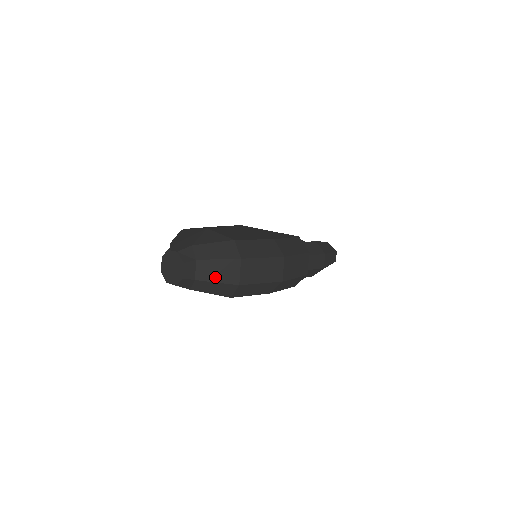
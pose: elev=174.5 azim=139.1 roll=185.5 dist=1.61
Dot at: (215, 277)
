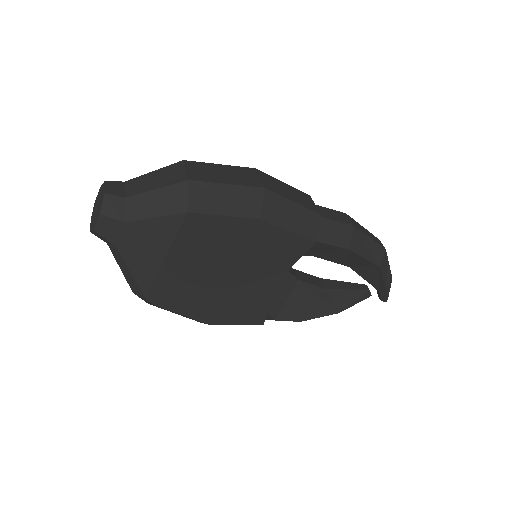
Dot at: (152, 186)
